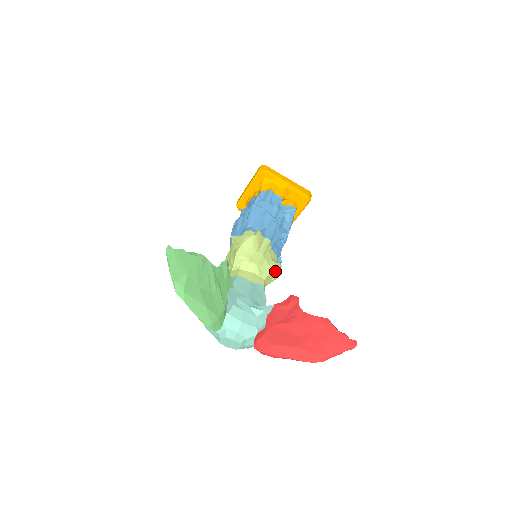
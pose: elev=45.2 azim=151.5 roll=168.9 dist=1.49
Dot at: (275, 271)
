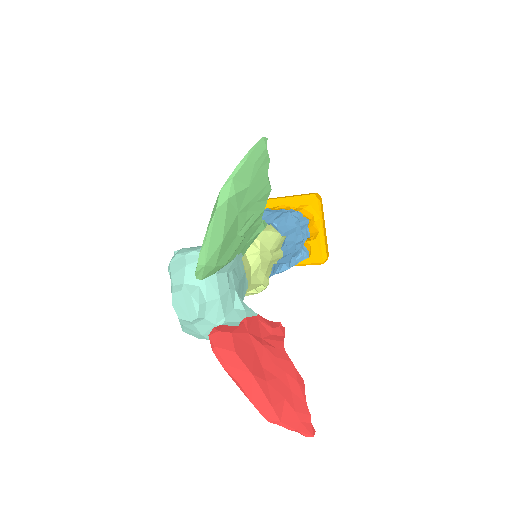
Dot at: (257, 287)
